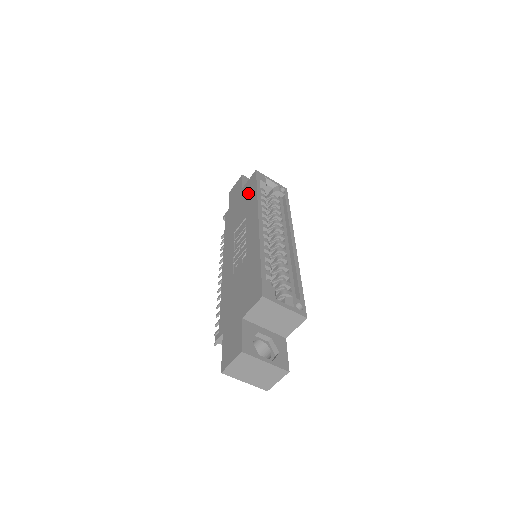
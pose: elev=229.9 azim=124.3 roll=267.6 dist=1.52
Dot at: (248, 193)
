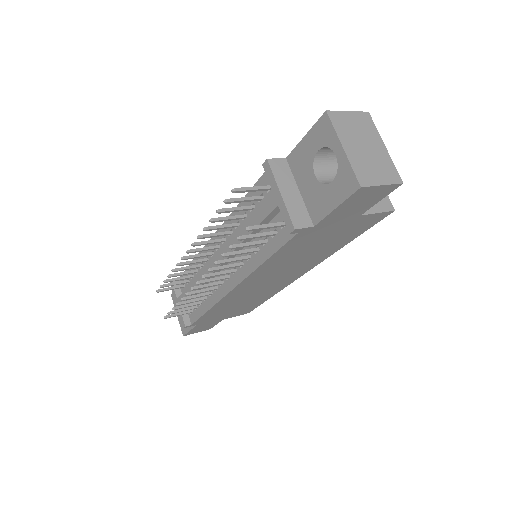
Dot at: occluded
